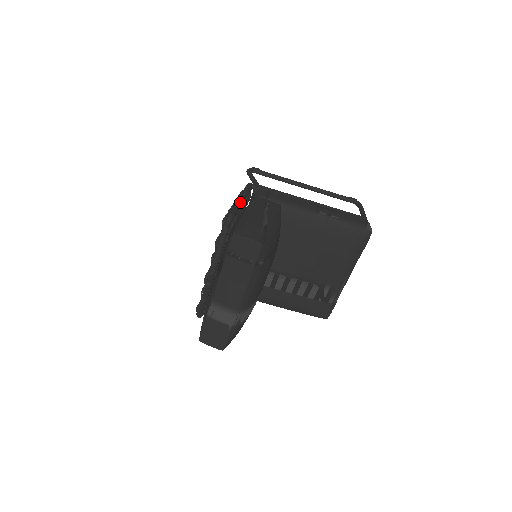
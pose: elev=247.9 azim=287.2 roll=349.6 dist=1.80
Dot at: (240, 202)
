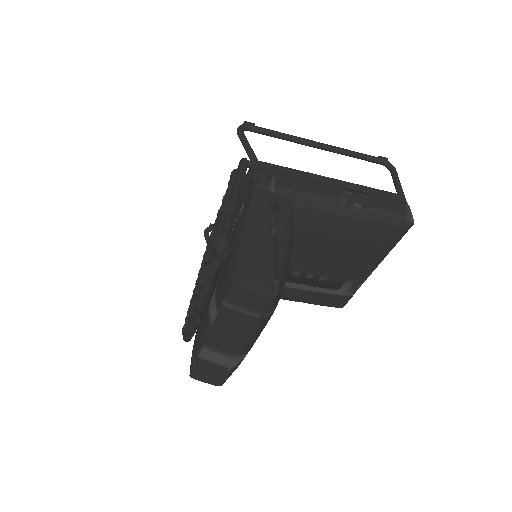
Dot at: (235, 207)
